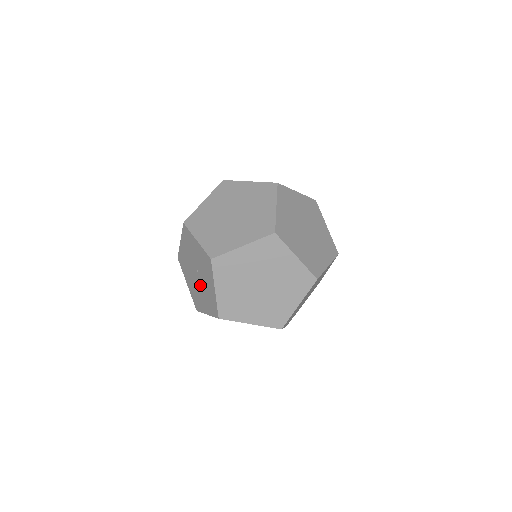
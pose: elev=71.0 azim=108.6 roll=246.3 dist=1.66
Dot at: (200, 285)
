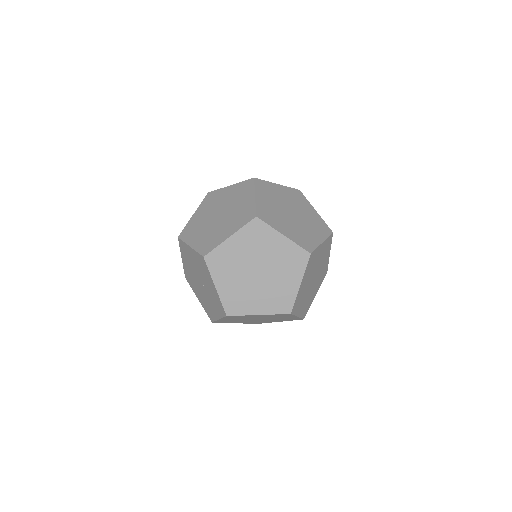
Dot at: (201, 289)
